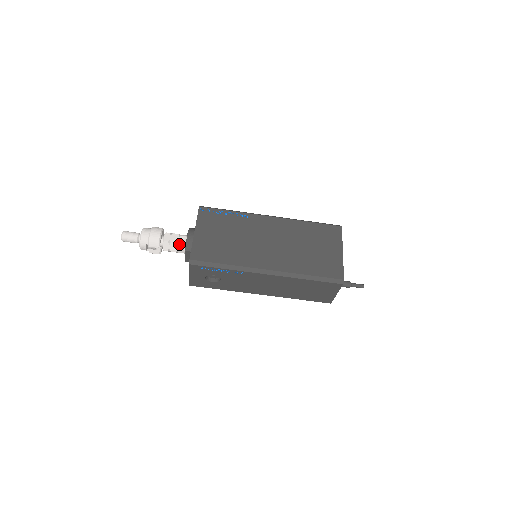
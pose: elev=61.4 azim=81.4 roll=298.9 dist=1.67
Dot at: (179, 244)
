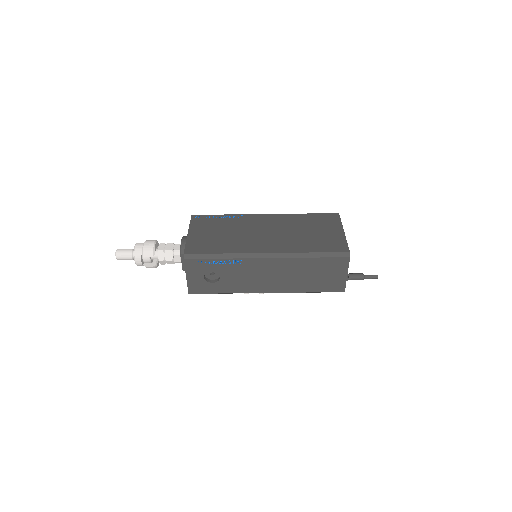
Dot at: (174, 251)
